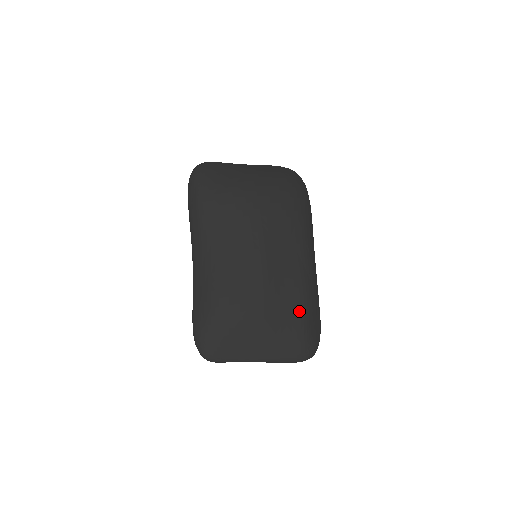
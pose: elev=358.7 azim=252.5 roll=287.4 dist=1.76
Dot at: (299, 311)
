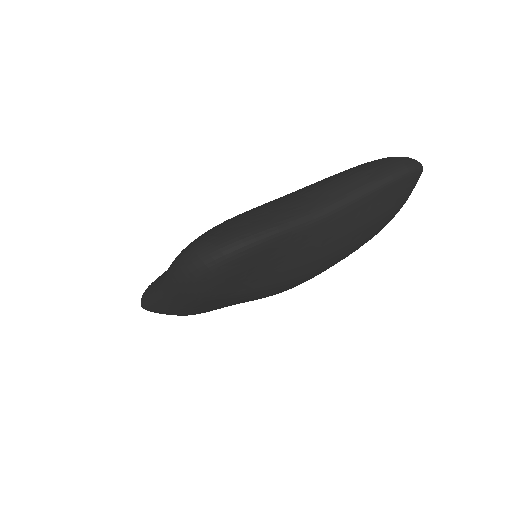
Dot at: occluded
